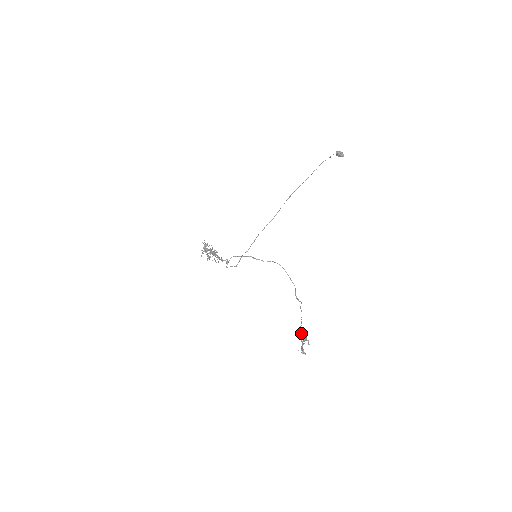
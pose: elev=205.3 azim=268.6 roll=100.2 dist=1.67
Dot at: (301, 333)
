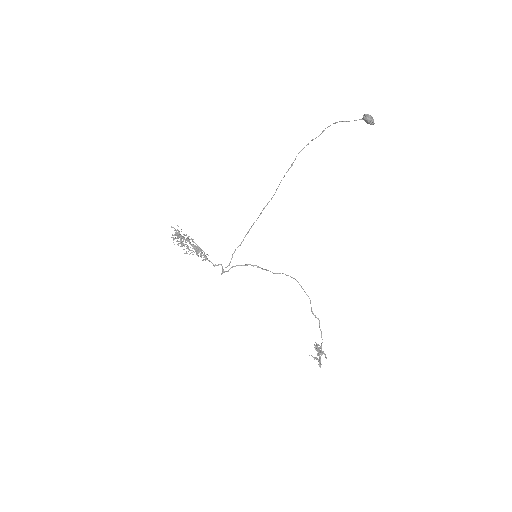
Dot at: (317, 346)
